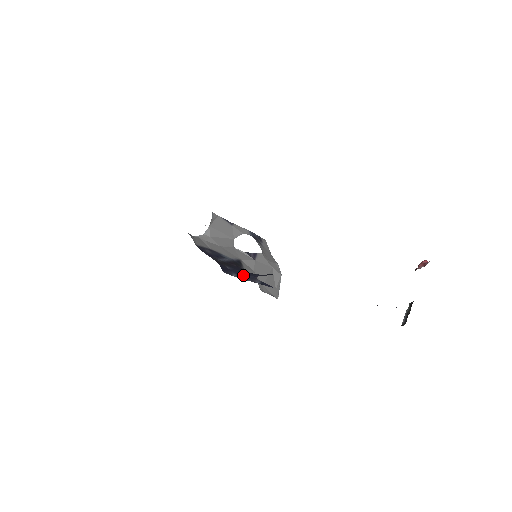
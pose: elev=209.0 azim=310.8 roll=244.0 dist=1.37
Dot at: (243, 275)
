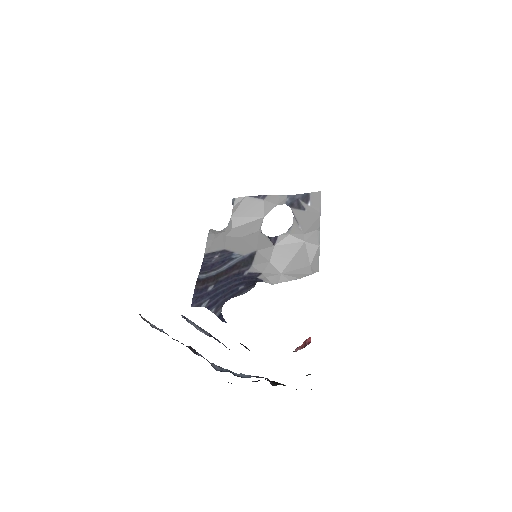
Dot at: (216, 300)
